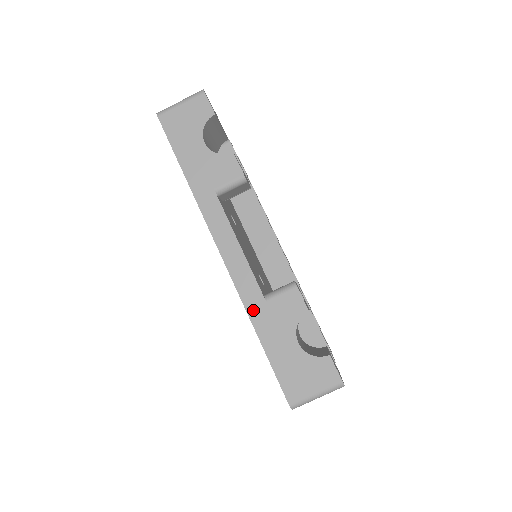
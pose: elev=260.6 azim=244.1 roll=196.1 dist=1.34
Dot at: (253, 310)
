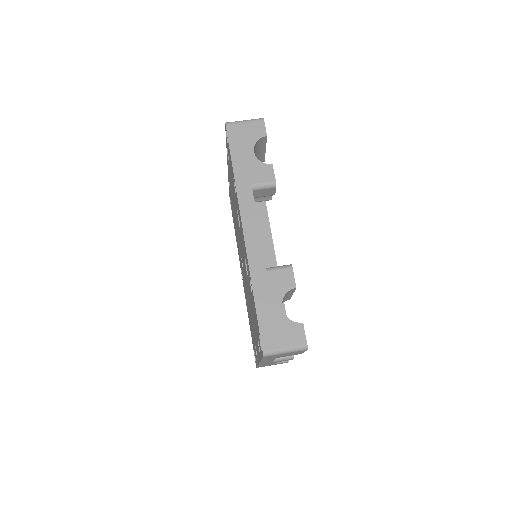
Dot at: (255, 275)
